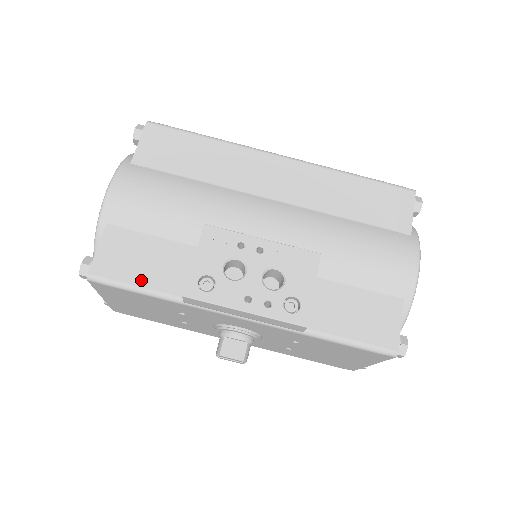
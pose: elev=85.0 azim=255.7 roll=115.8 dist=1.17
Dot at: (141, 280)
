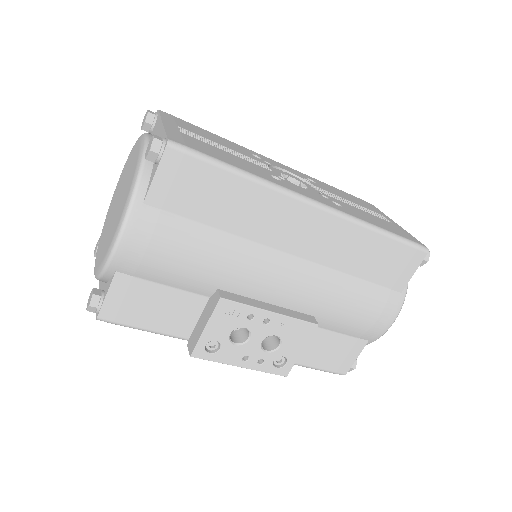
Dot at: (150, 324)
